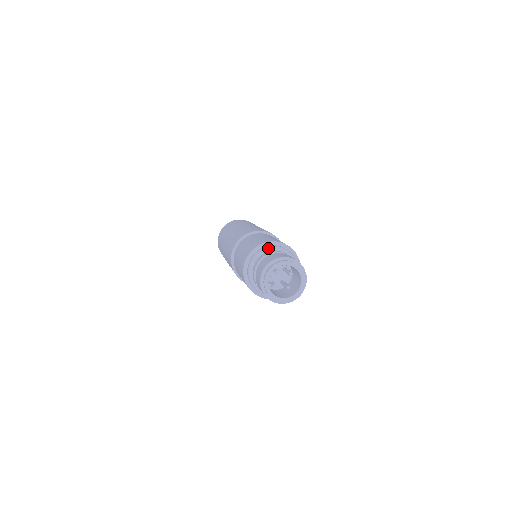
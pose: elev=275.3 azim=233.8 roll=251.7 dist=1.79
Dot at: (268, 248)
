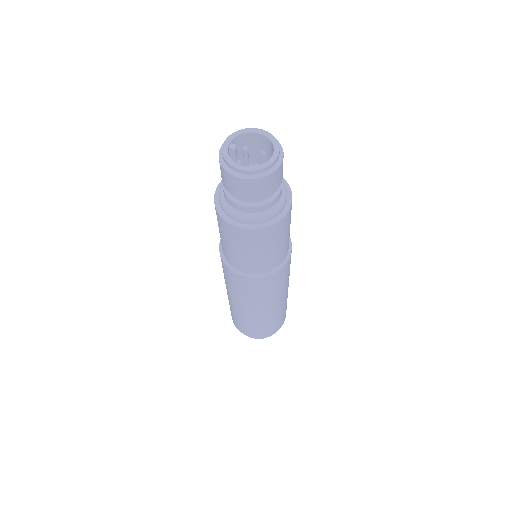
Dot at: occluded
